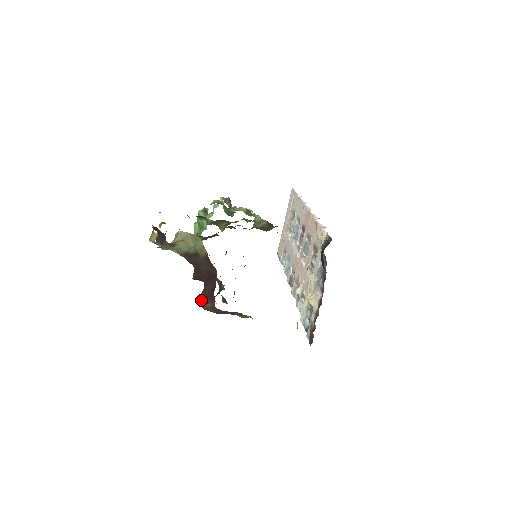
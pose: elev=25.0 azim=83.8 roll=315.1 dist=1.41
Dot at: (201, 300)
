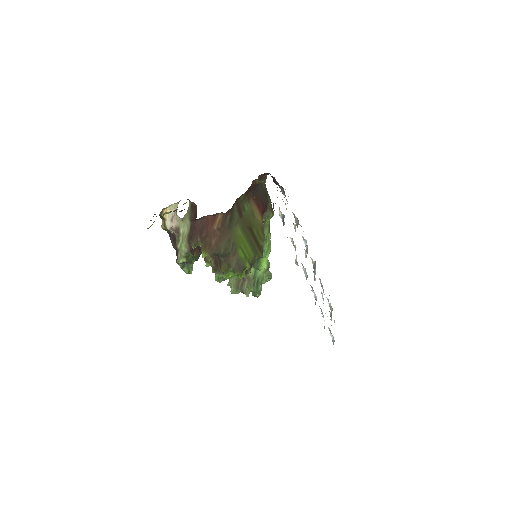
Dot at: (190, 239)
